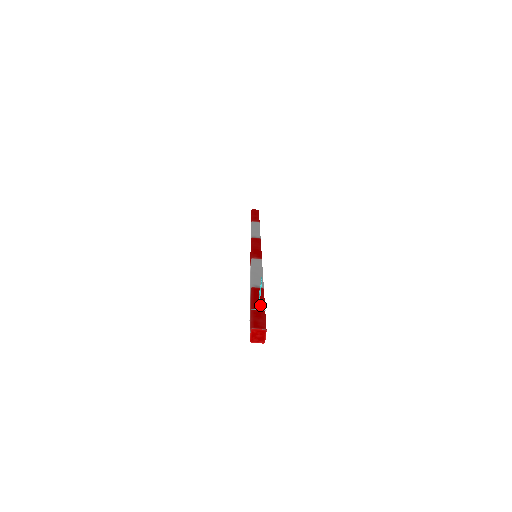
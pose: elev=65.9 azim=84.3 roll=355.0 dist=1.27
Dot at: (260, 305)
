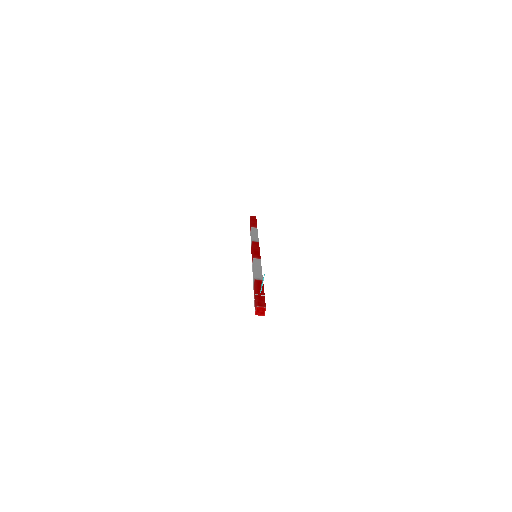
Dot at: (261, 292)
